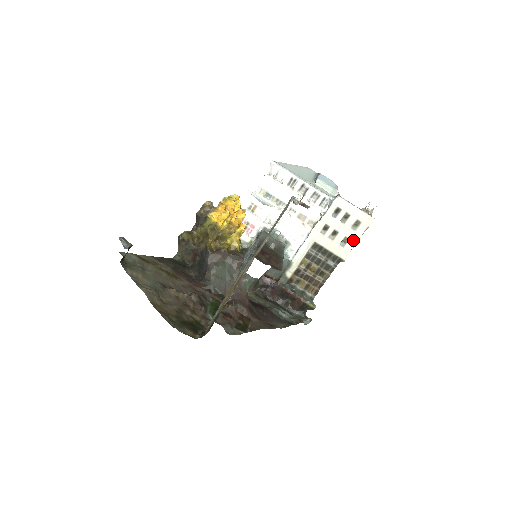
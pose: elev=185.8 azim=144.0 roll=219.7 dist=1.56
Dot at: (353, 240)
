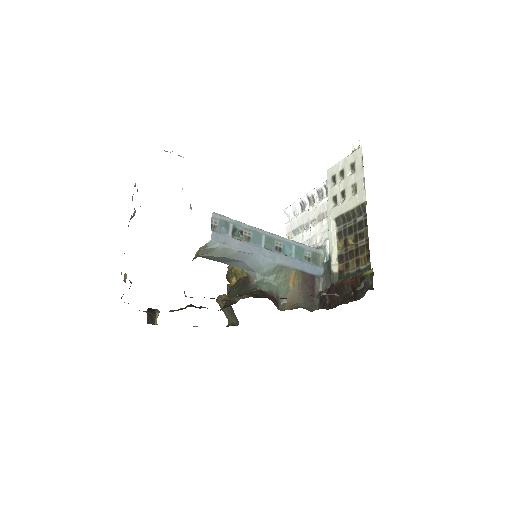
Dot at: (359, 180)
